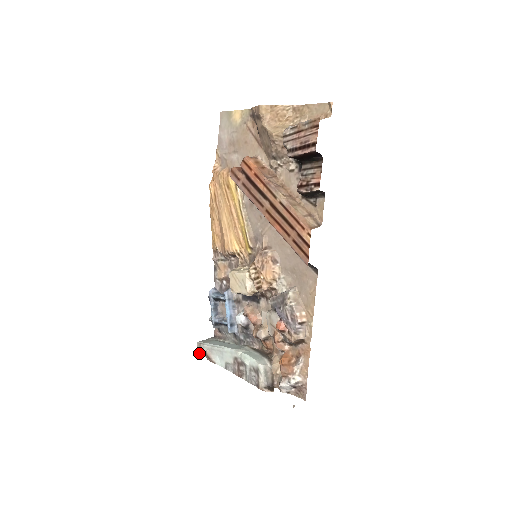
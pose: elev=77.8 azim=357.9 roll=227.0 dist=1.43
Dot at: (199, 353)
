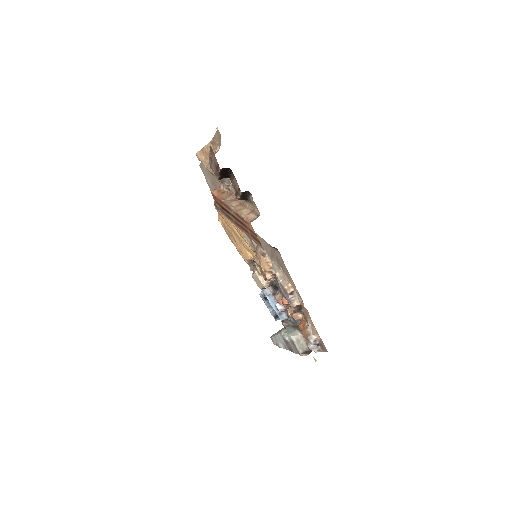
Dot at: (274, 344)
